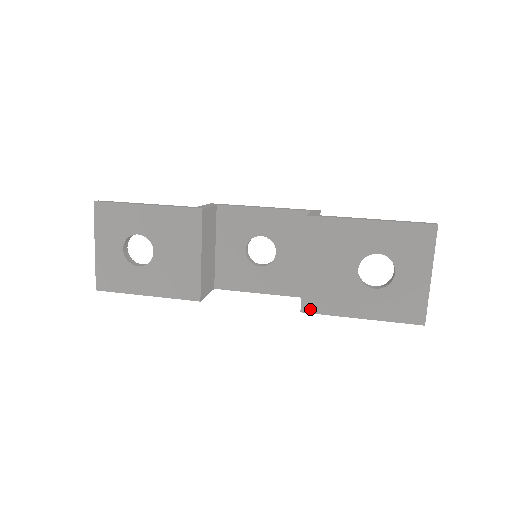
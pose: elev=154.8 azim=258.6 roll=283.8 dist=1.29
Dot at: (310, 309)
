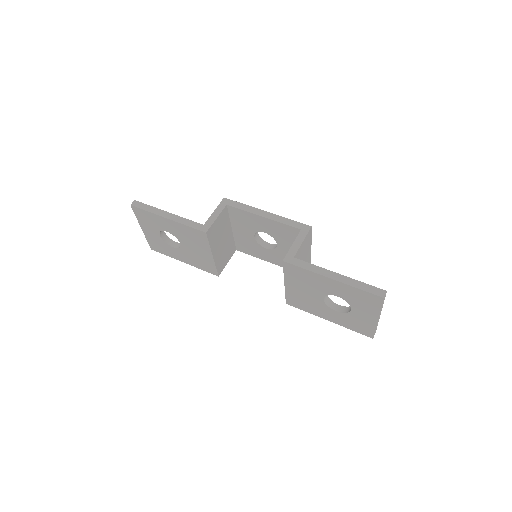
Dot at: (292, 305)
